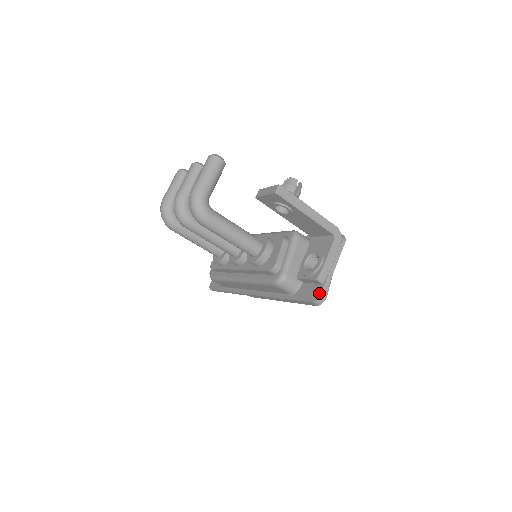
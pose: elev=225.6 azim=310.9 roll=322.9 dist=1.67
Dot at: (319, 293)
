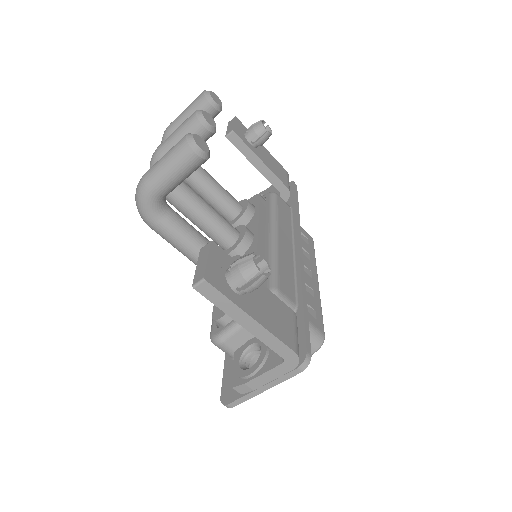
Dot at: (229, 400)
